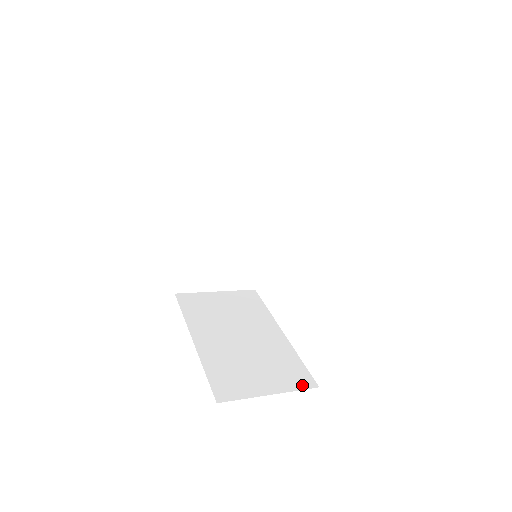
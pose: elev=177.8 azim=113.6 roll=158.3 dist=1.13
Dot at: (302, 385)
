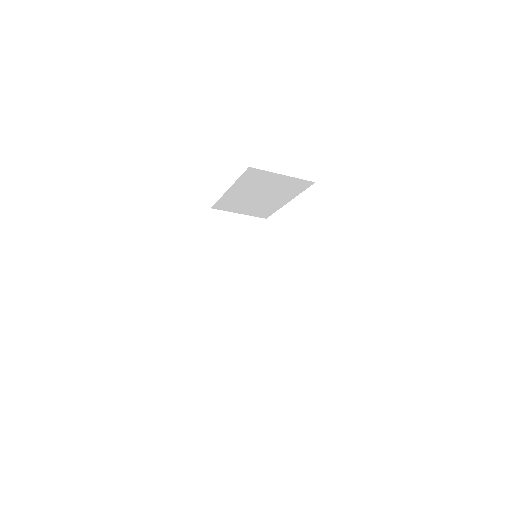
Dot at: occluded
